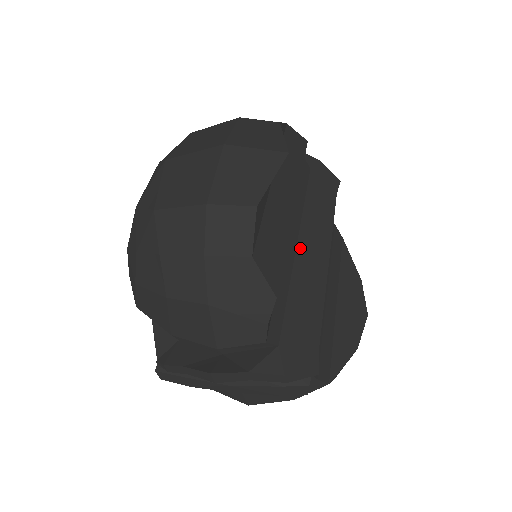
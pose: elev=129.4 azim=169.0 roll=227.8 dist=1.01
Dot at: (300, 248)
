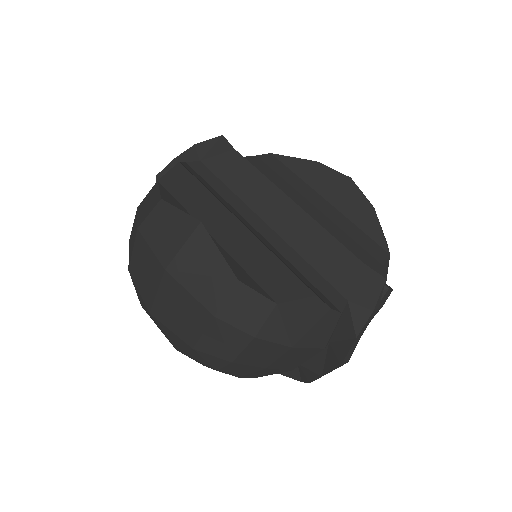
Dot at: (273, 225)
